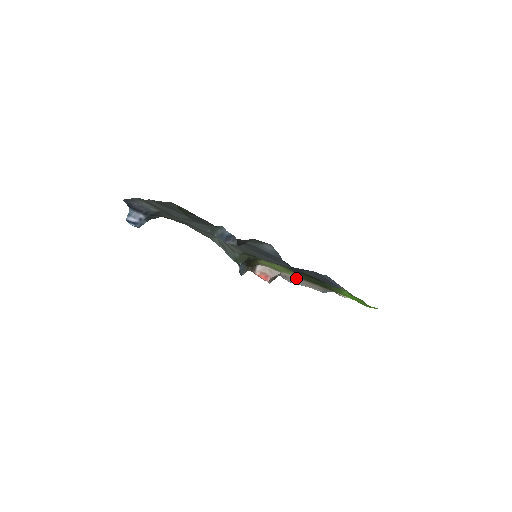
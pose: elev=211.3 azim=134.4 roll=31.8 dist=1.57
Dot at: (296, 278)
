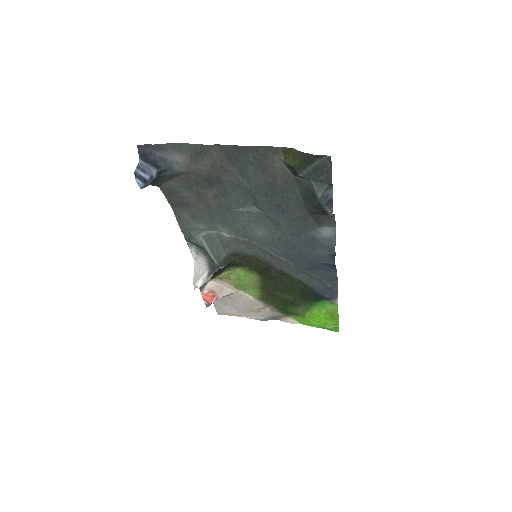
Dot at: (250, 299)
